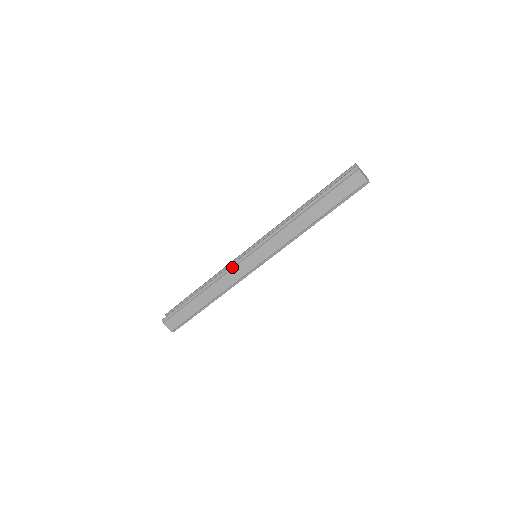
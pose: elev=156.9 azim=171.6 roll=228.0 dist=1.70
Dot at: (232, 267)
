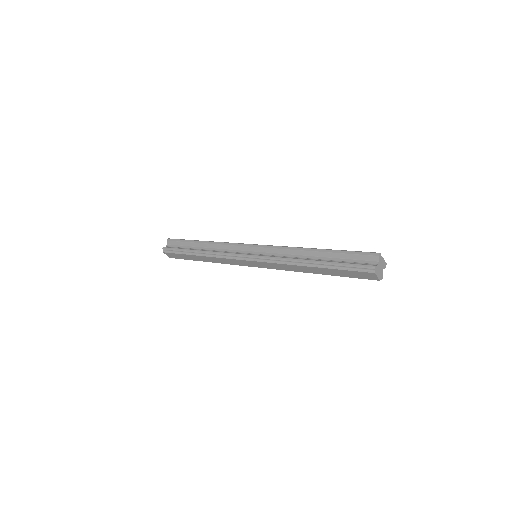
Dot at: (231, 257)
